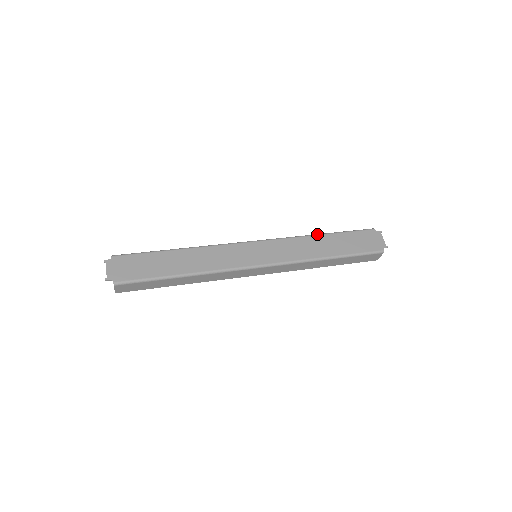
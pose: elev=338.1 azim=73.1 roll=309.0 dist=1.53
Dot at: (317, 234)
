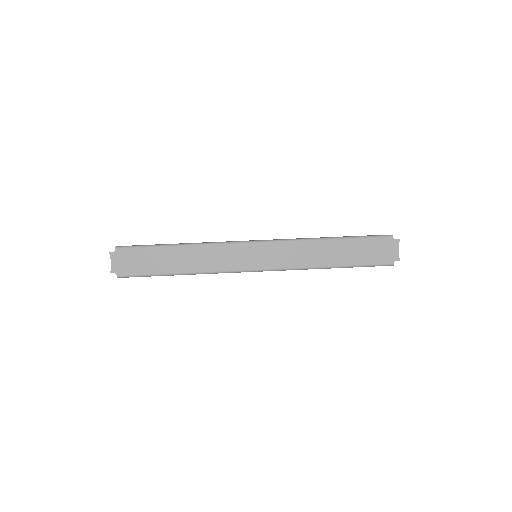
Dot at: (325, 238)
